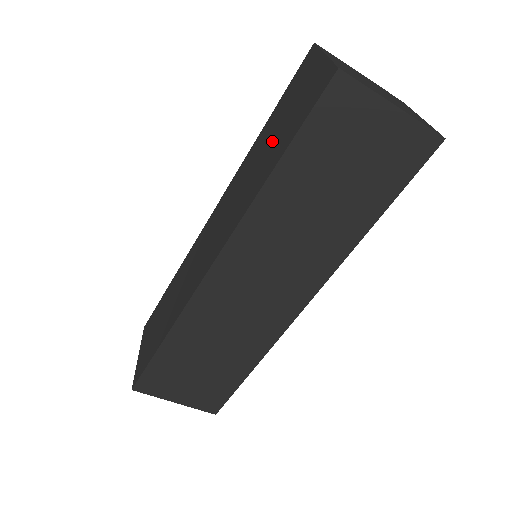
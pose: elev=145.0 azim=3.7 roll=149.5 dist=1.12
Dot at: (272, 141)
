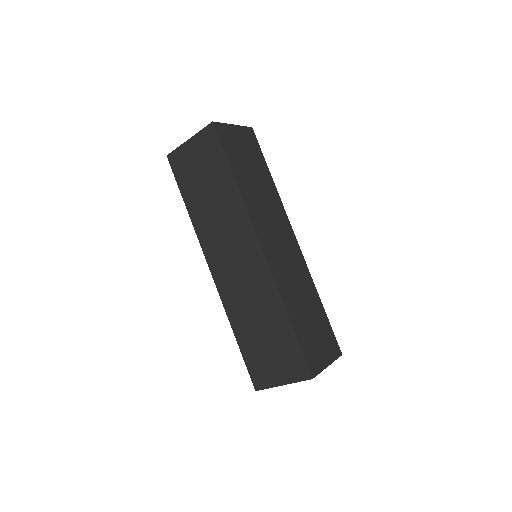
Dot at: occluded
